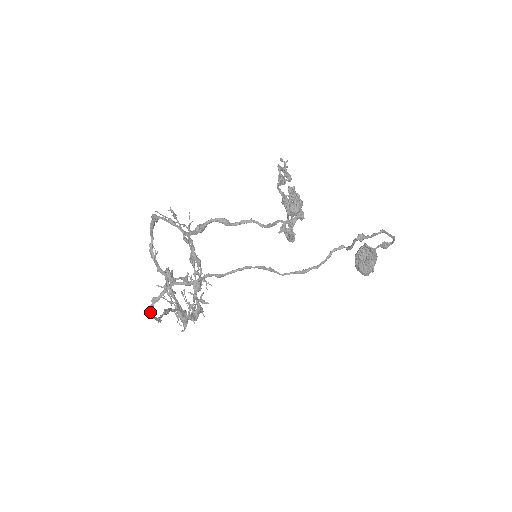
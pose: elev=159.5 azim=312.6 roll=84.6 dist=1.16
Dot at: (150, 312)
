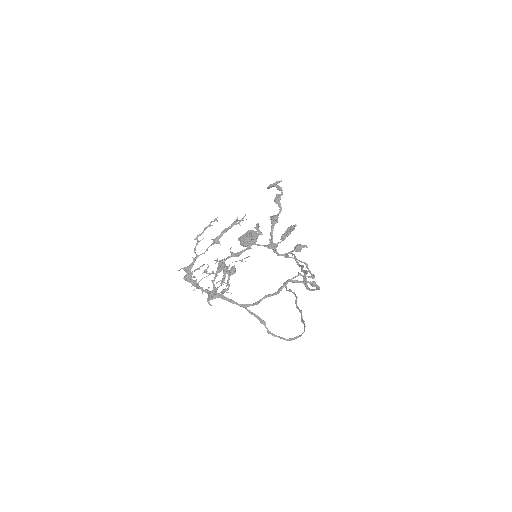
Dot at: (289, 340)
